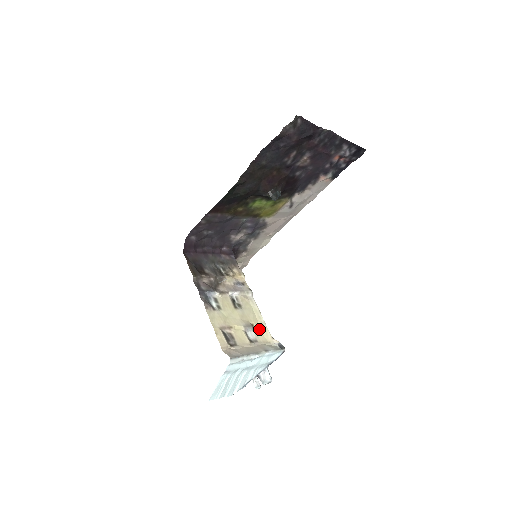
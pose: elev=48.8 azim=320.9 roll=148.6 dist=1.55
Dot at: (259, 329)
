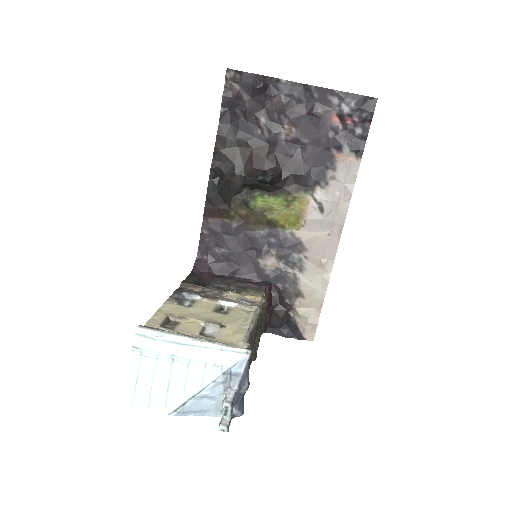
Dot at: (231, 331)
